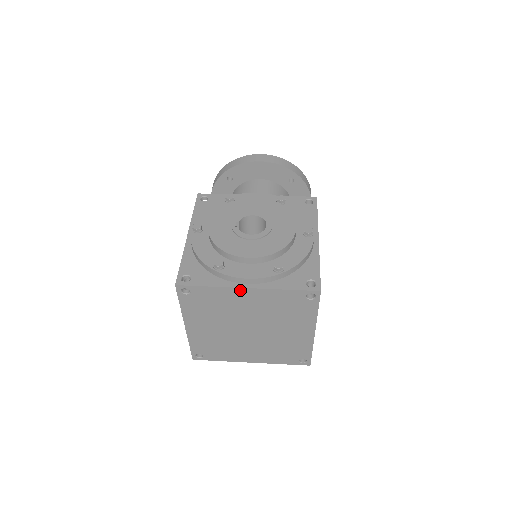
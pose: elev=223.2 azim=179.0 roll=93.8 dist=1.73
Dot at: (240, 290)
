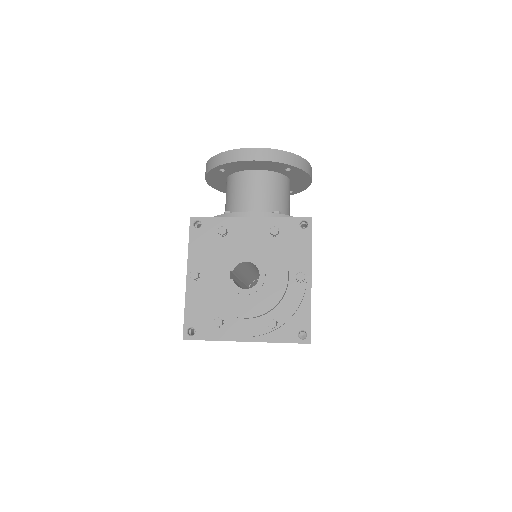
Dot at: (240, 341)
